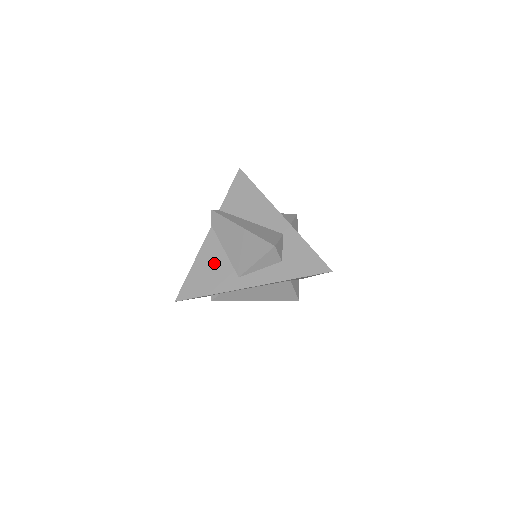
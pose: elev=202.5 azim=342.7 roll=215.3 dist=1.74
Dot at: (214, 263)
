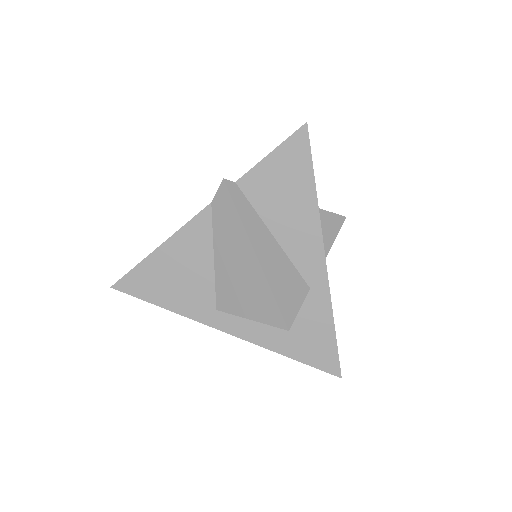
Dot at: (190, 267)
